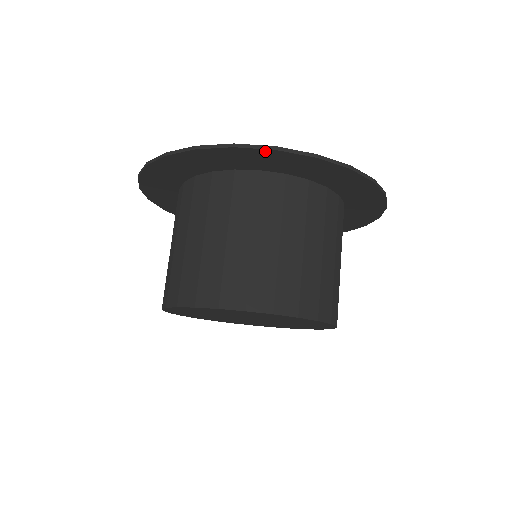
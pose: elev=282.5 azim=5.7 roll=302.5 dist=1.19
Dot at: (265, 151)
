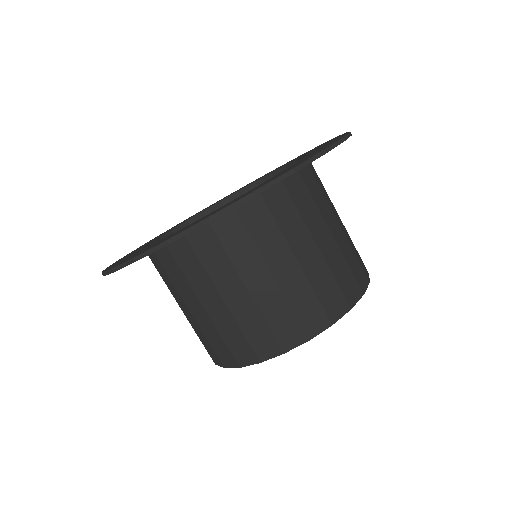
Dot at: occluded
